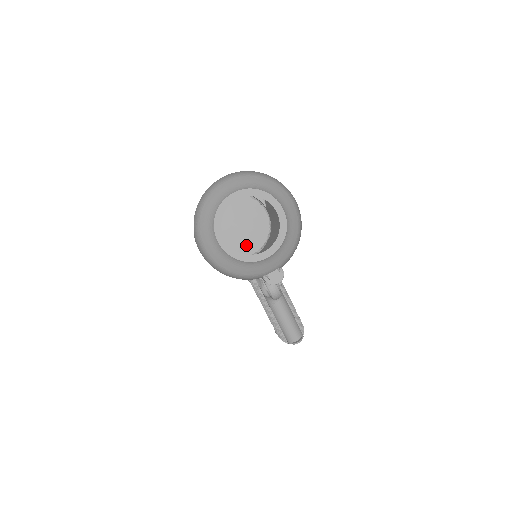
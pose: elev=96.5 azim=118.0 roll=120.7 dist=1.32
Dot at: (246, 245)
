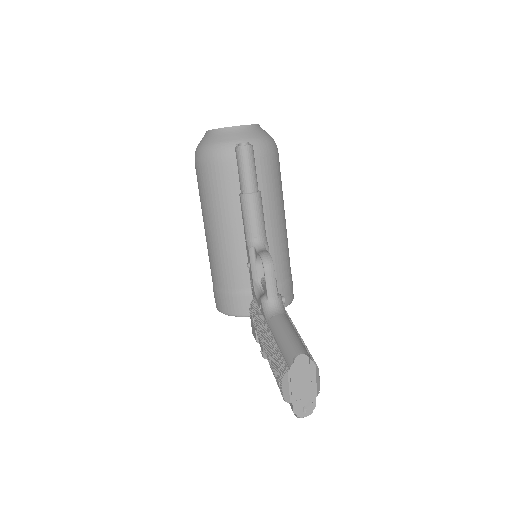
Dot at: occluded
